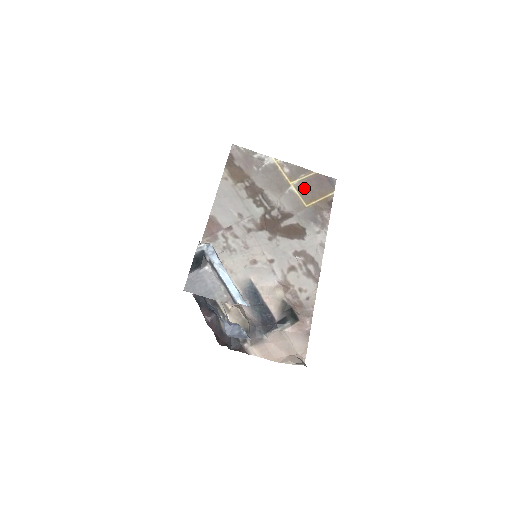
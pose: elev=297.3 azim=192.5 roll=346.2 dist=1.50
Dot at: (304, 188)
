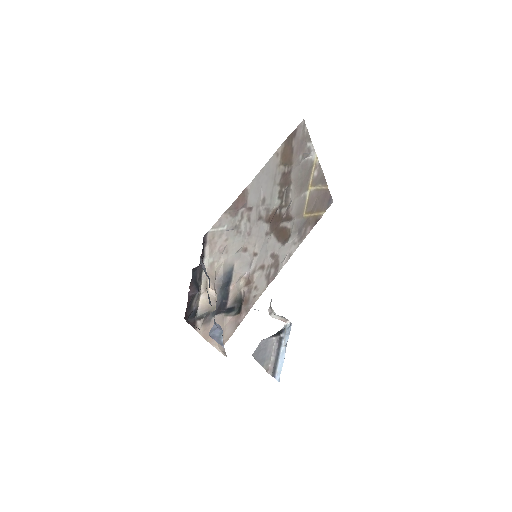
Dot at: (313, 198)
